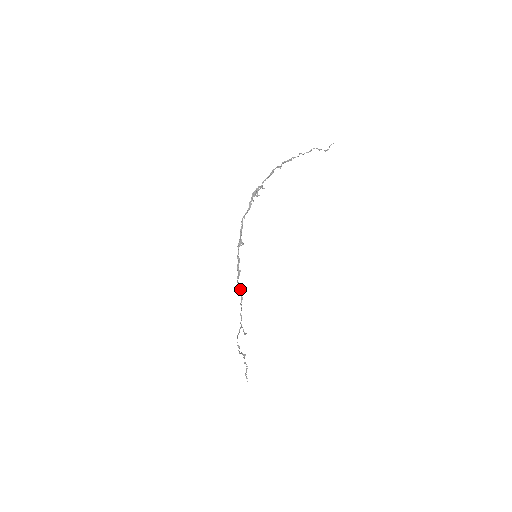
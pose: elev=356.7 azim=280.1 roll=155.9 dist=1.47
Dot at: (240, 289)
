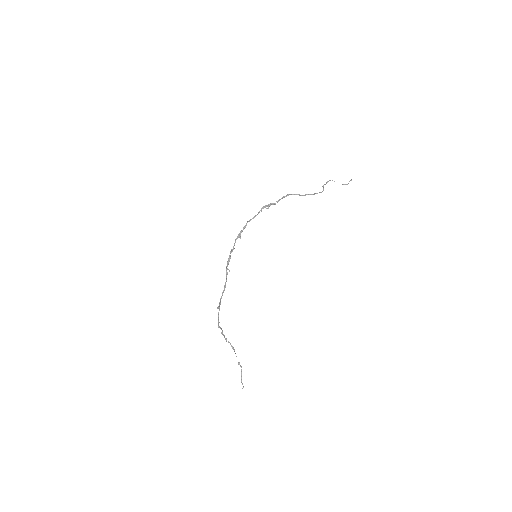
Dot at: occluded
